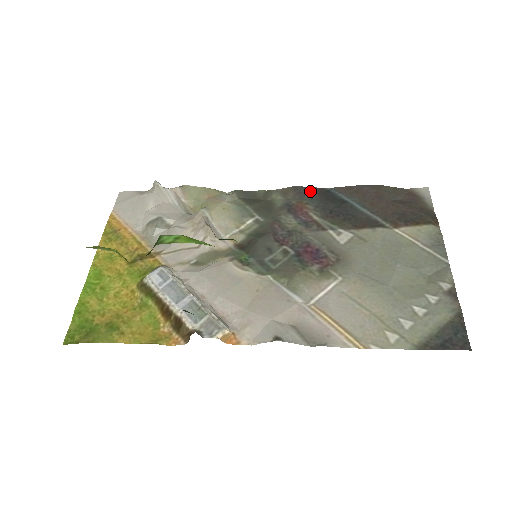
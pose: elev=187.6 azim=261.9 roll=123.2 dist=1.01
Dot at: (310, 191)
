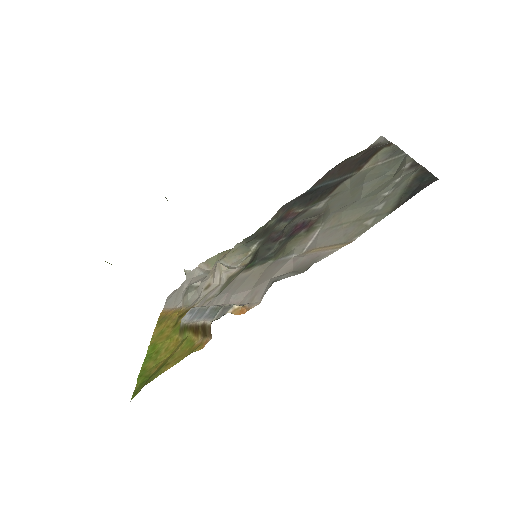
Dot at: (293, 201)
